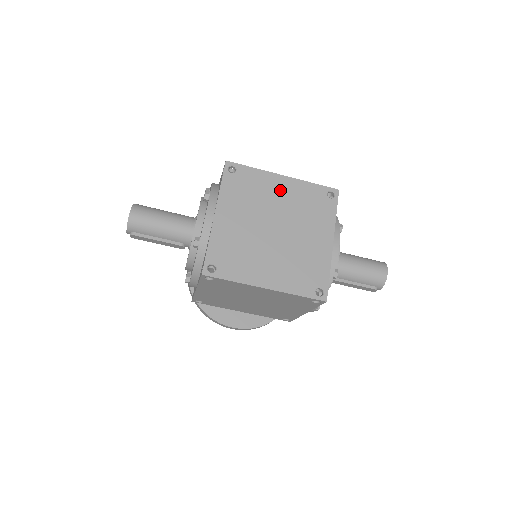
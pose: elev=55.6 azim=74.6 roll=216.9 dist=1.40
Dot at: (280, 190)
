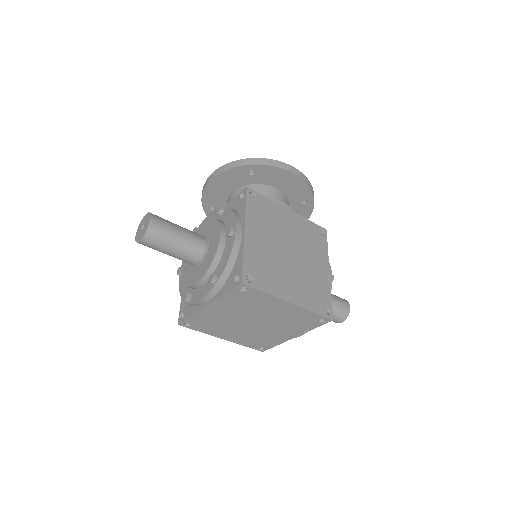
Dot at: (278, 309)
